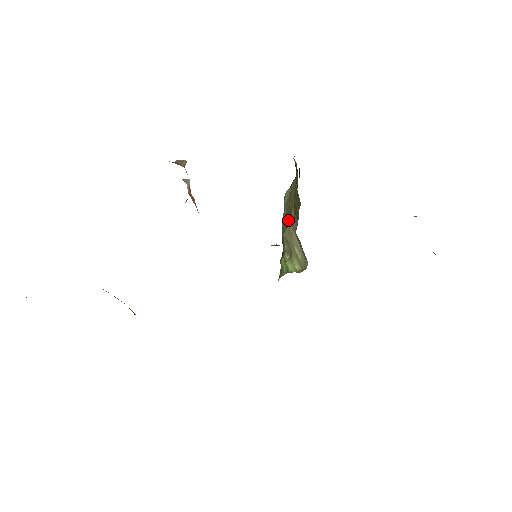
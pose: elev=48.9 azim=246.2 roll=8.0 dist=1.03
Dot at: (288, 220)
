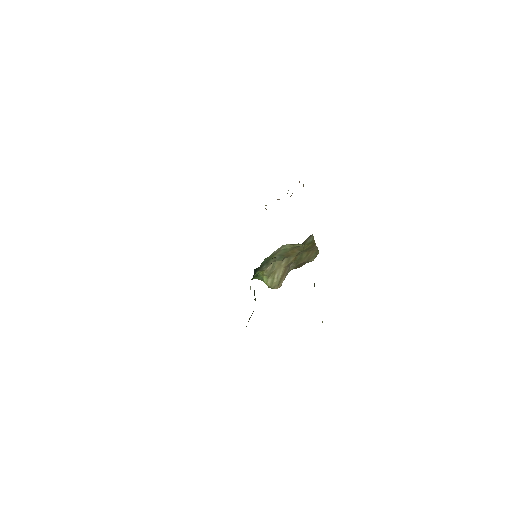
Dot at: (285, 258)
